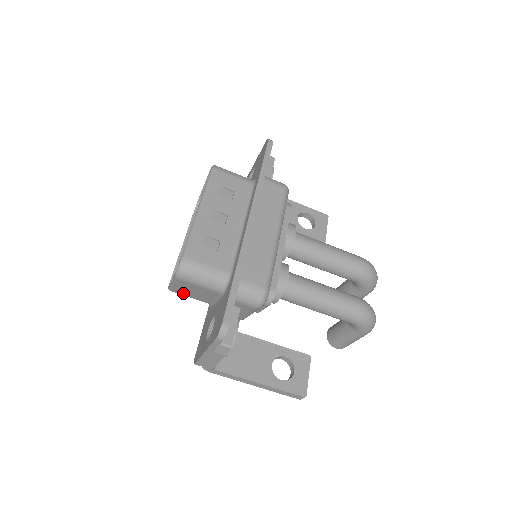
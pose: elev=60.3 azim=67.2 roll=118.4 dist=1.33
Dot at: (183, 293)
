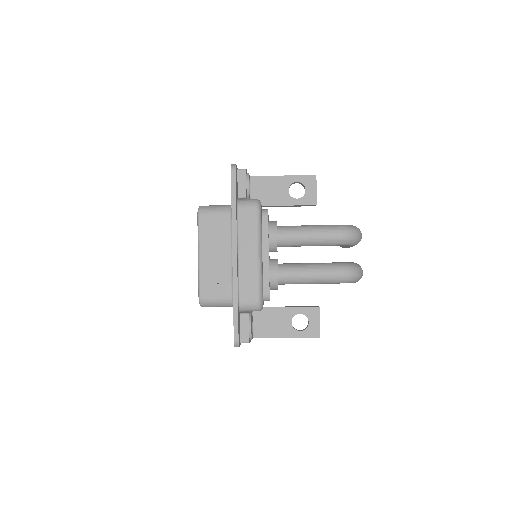
Dot at: occluded
